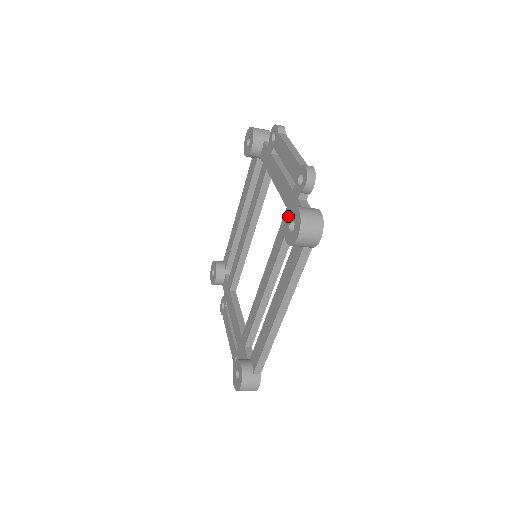
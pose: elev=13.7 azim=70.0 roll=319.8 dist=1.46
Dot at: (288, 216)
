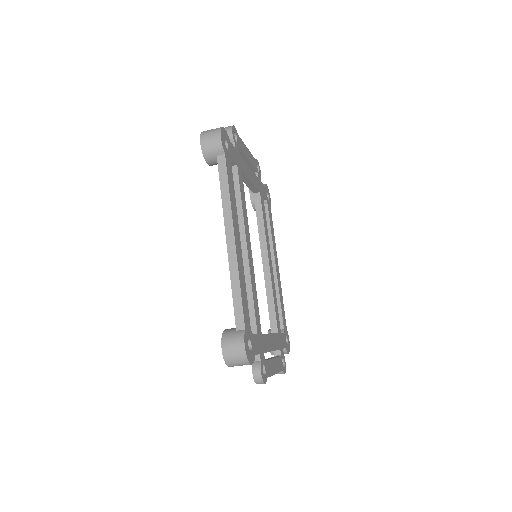
Dot at: occluded
